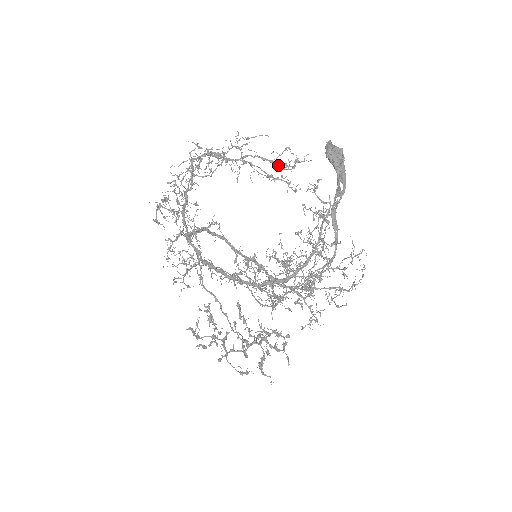
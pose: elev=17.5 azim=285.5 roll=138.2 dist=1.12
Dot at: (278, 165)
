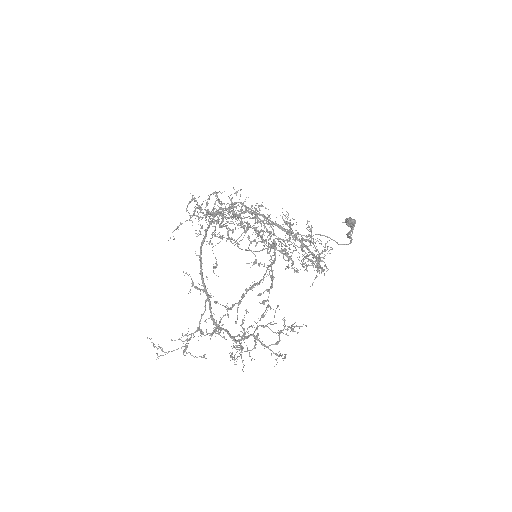
Dot at: (283, 241)
